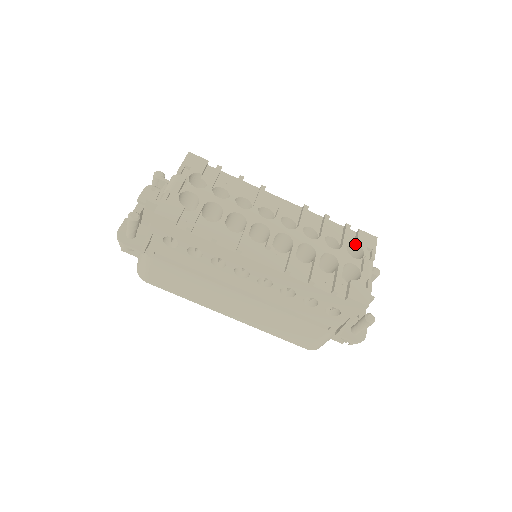
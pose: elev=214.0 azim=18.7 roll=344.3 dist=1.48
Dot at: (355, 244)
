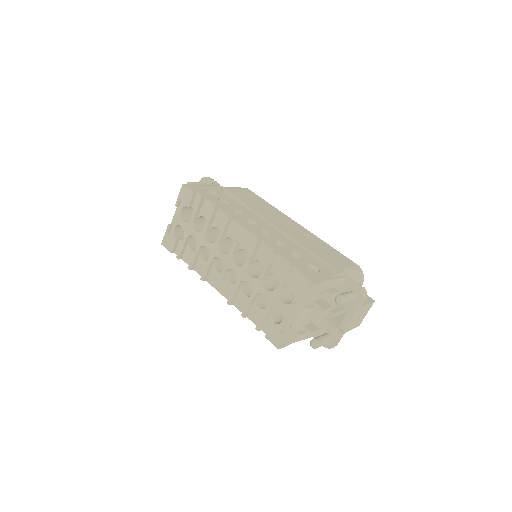
Dot at: (291, 287)
